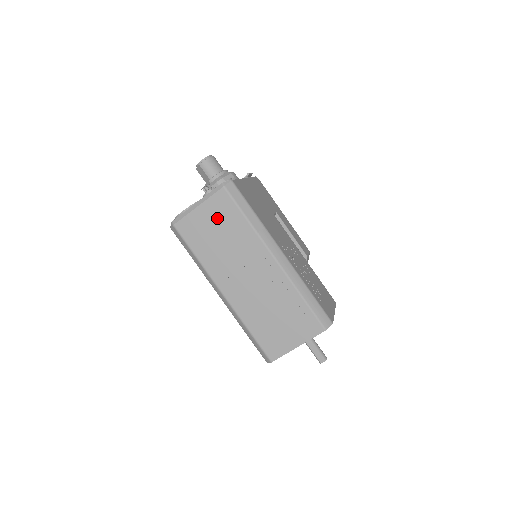
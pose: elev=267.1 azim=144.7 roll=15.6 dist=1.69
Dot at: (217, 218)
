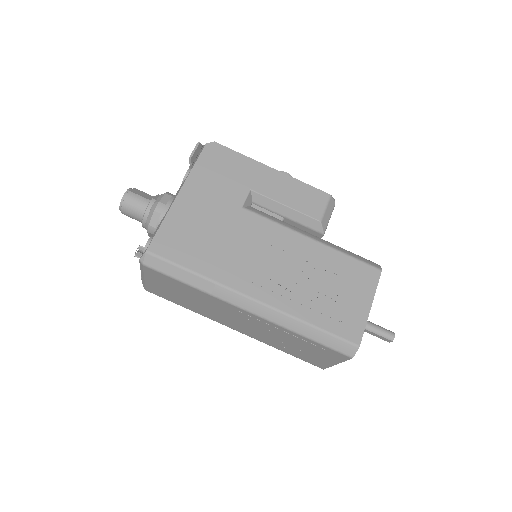
Dot at: (168, 286)
